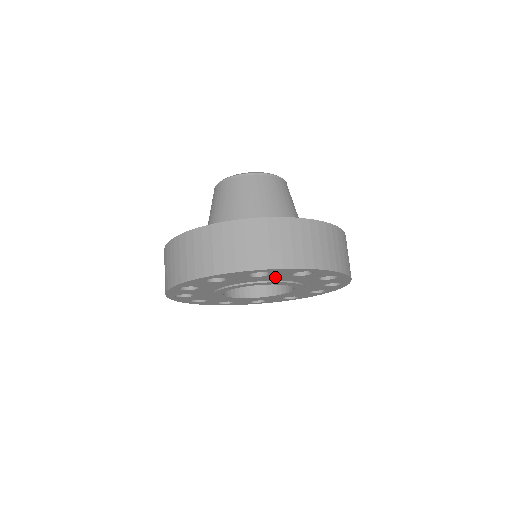
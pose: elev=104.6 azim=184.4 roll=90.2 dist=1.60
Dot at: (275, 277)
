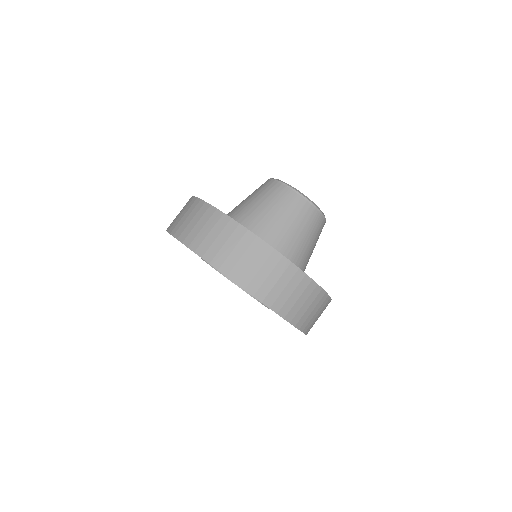
Dot at: occluded
